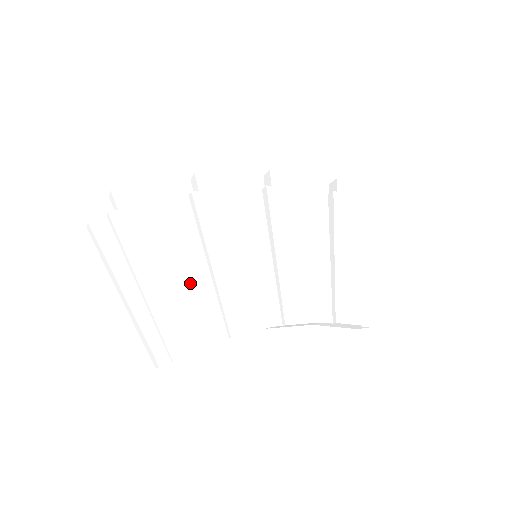
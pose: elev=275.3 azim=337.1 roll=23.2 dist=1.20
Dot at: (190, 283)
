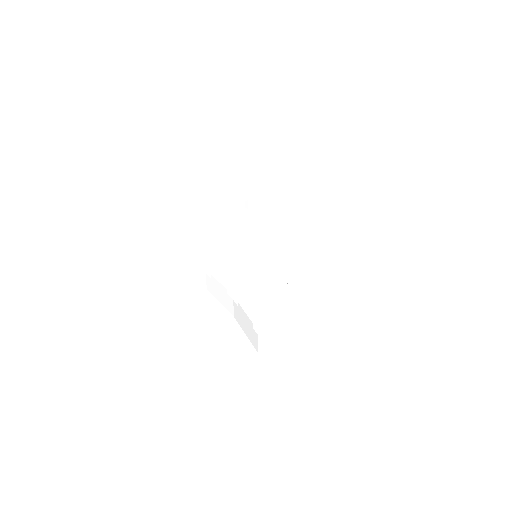
Dot at: (207, 232)
